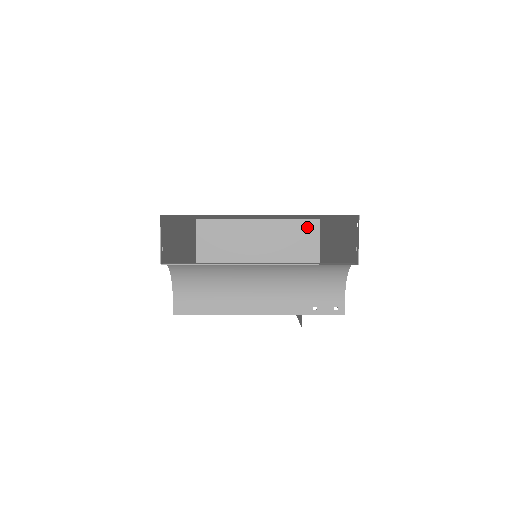
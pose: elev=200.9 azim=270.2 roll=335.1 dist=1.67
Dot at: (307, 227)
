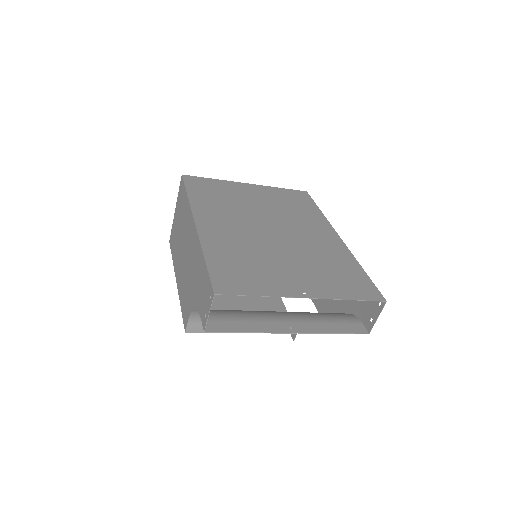
Dot at: occluded
